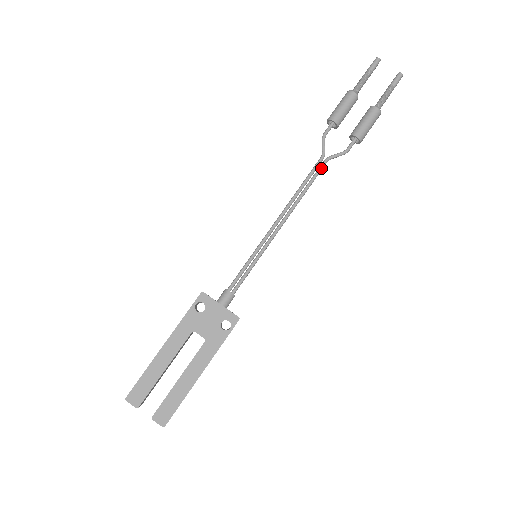
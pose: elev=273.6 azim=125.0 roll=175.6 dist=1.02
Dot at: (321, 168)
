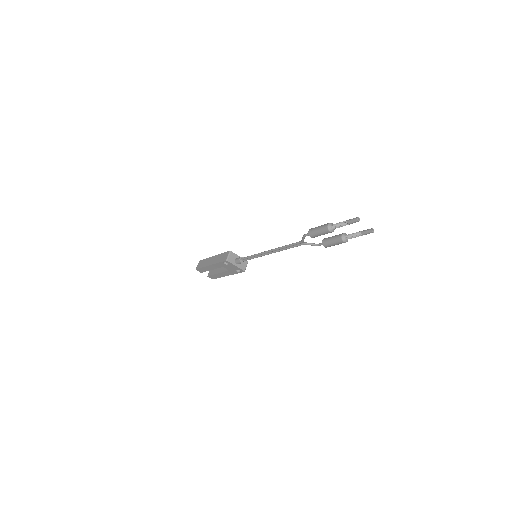
Dot at: occluded
